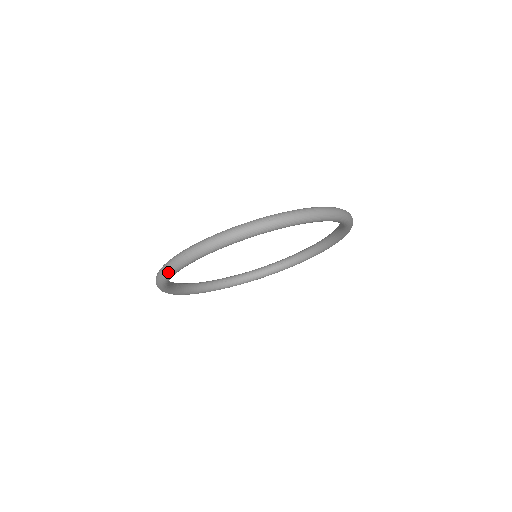
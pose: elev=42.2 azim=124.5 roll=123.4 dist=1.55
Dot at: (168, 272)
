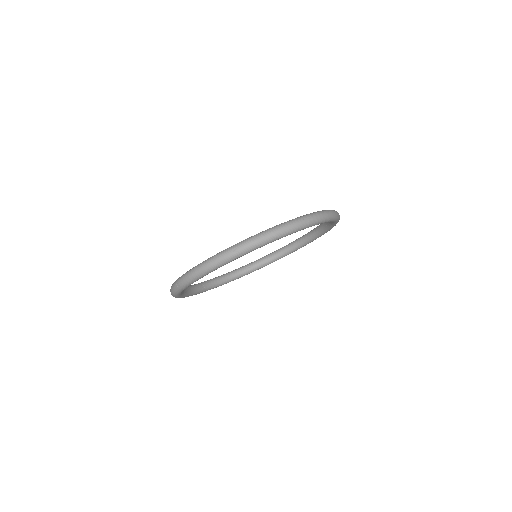
Dot at: occluded
